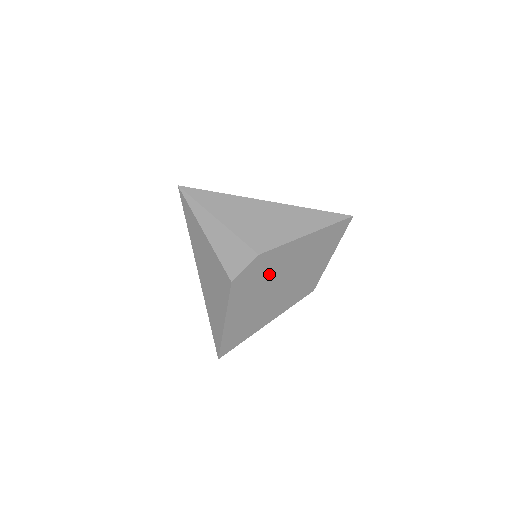
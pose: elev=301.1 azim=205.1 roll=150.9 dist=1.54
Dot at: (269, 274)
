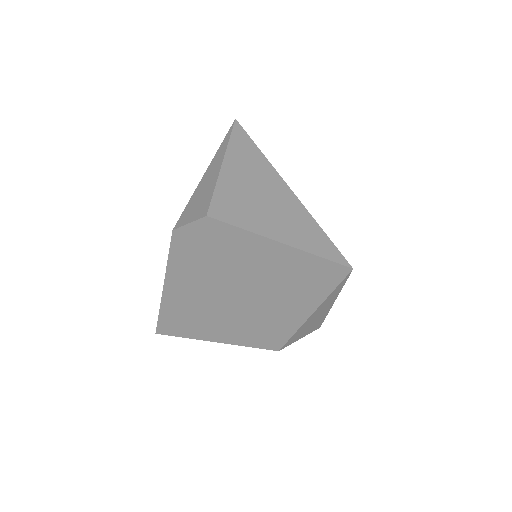
Dot at: (219, 261)
